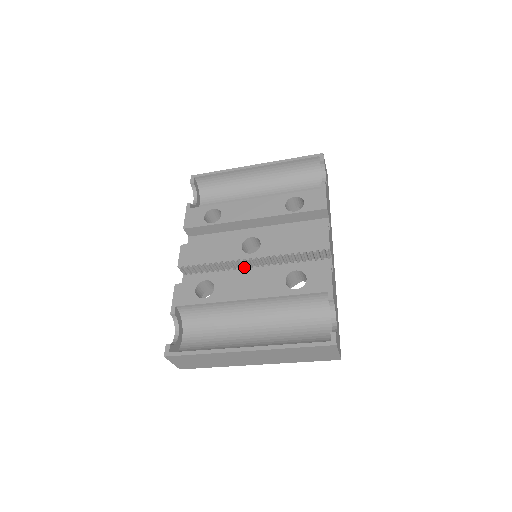
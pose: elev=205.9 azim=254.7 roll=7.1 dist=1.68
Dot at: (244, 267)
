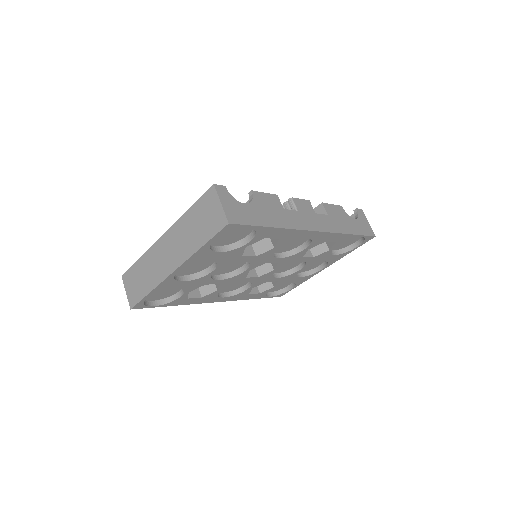
Dot at: occluded
